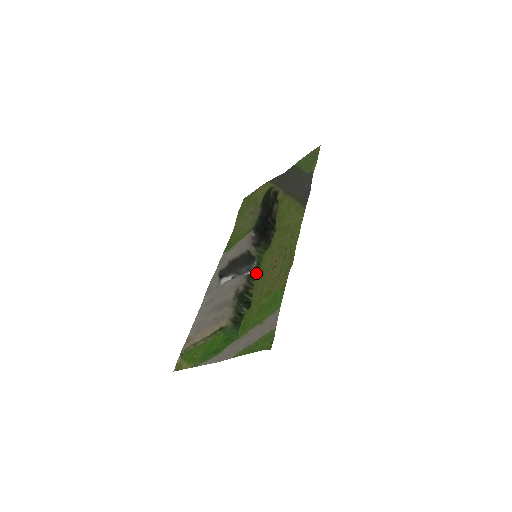
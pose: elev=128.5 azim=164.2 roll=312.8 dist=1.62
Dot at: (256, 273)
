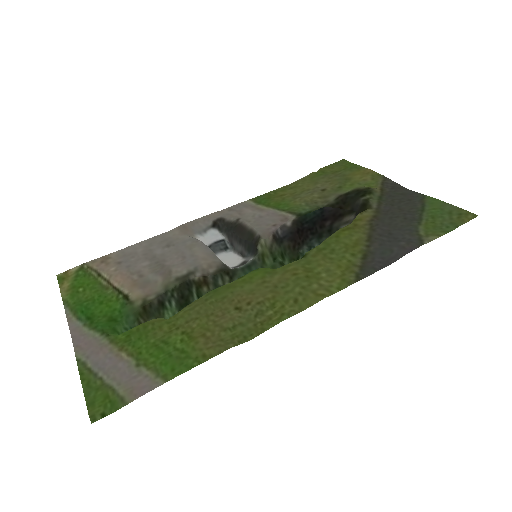
Dot at: (235, 274)
